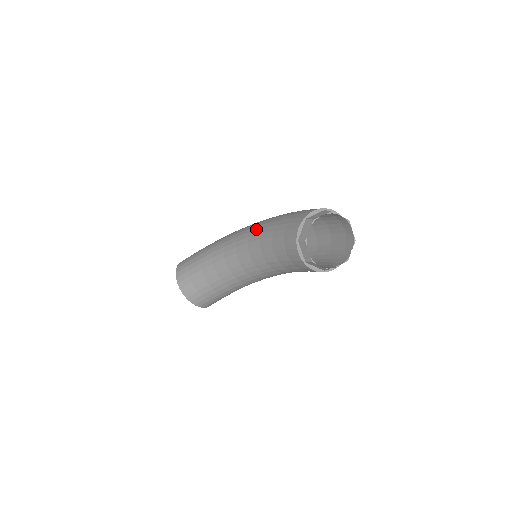
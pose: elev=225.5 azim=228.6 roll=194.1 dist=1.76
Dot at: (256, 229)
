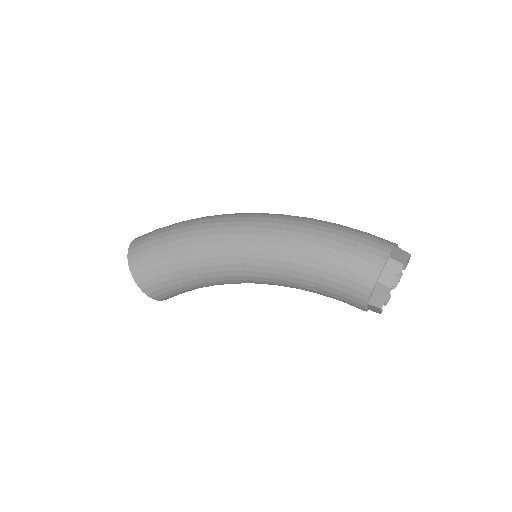
Dot at: (277, 259)
